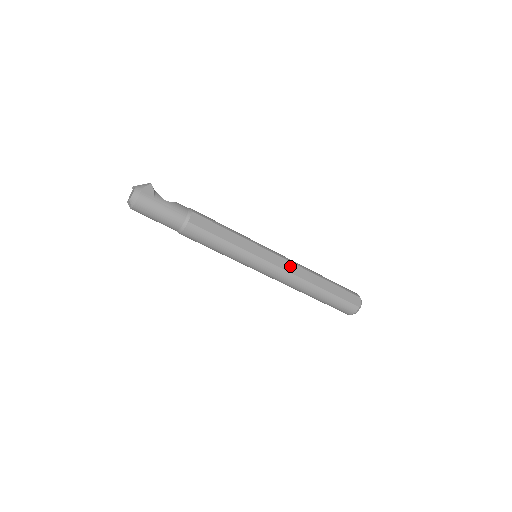
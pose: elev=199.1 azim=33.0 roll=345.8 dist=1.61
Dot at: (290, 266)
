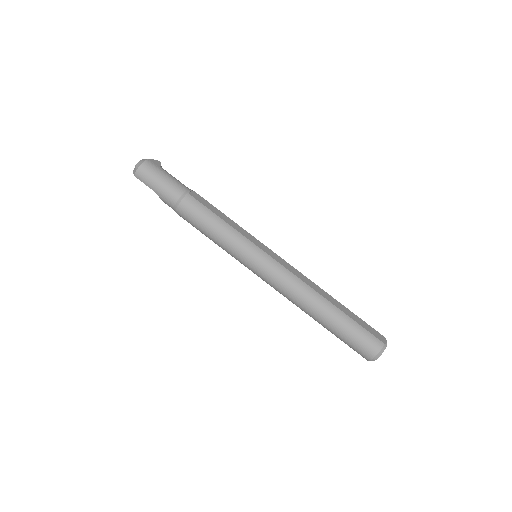
Dot at: (294, 271)
